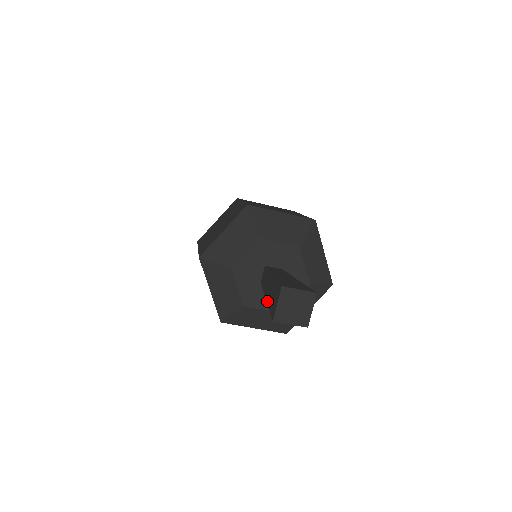
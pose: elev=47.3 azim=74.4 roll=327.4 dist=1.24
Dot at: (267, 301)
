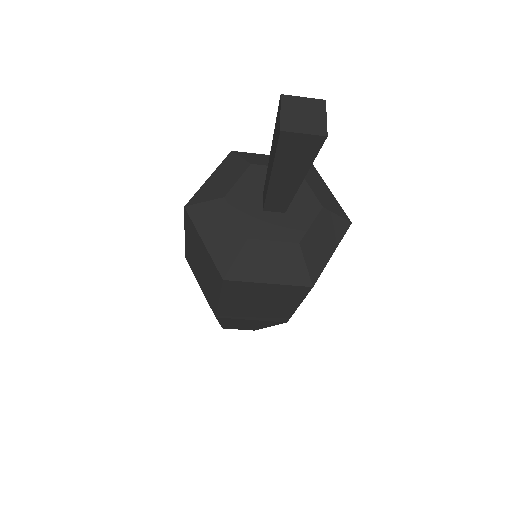
Dot at: (271, 167)
